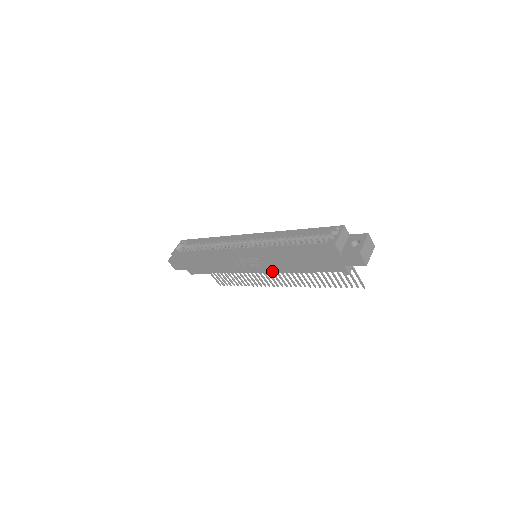
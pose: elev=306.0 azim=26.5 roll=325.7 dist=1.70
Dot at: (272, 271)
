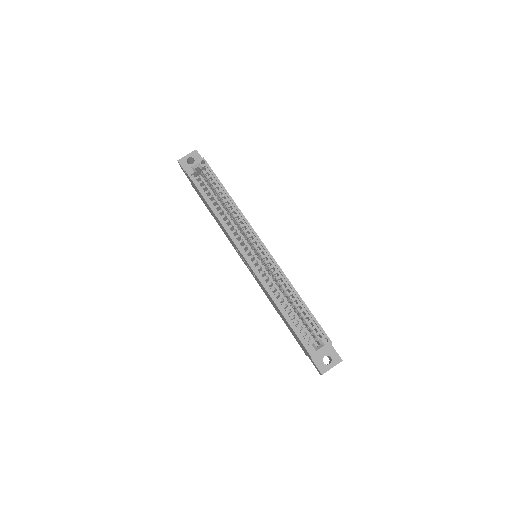
Dot at: (258, 283)
